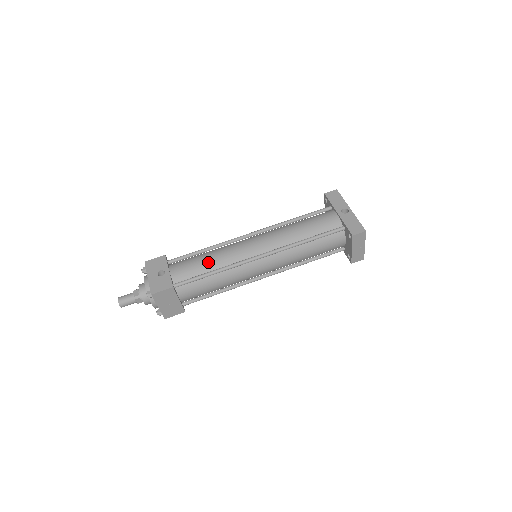
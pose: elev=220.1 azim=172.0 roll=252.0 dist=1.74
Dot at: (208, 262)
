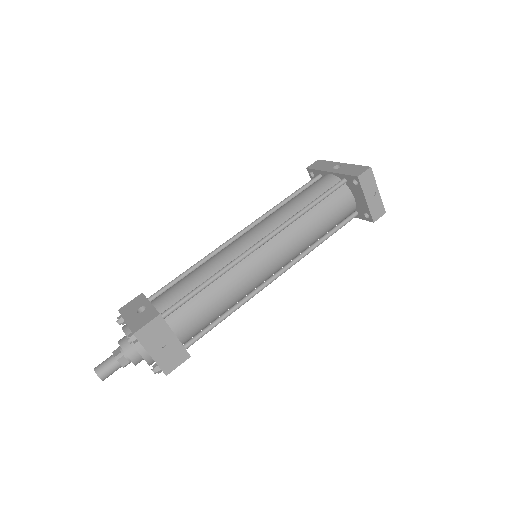
Dot at: (197, 275)
